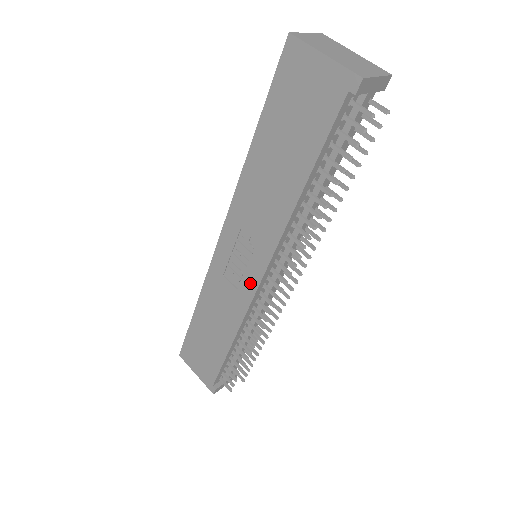
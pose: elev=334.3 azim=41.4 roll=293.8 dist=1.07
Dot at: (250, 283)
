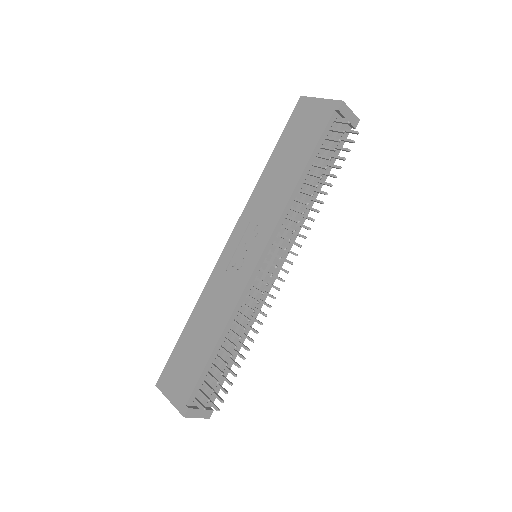
Dot at: (249, 265)
